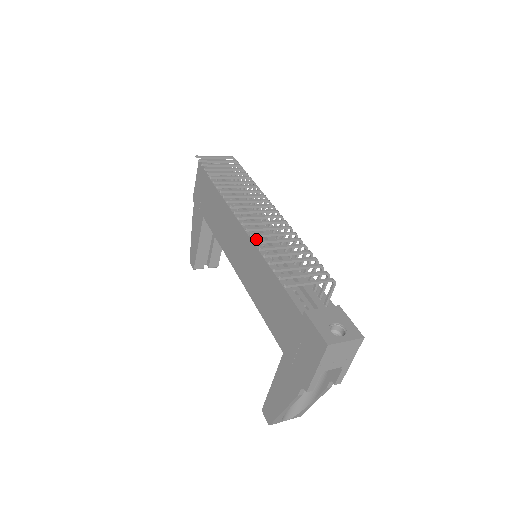
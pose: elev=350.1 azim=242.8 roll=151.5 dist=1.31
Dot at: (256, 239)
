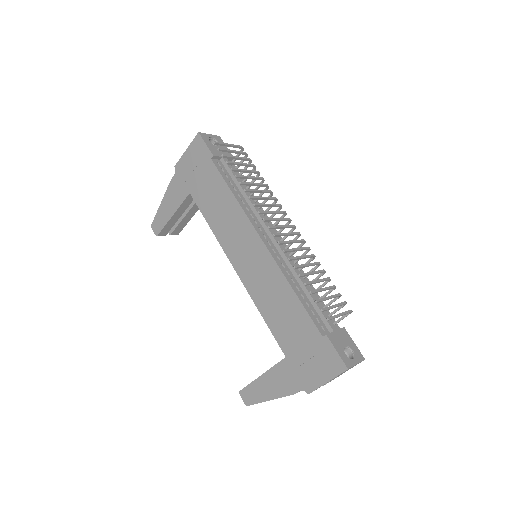
Dot at: (271, 248)
